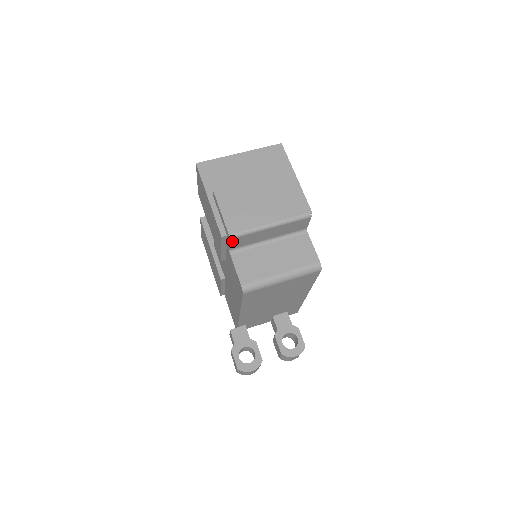
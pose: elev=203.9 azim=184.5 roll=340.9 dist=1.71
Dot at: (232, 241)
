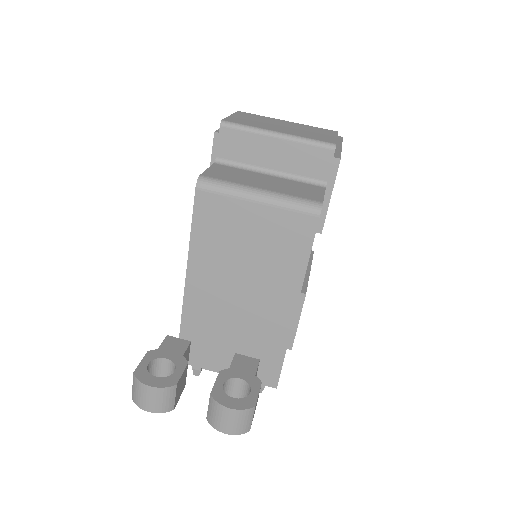
Dot at: (222, 134)
